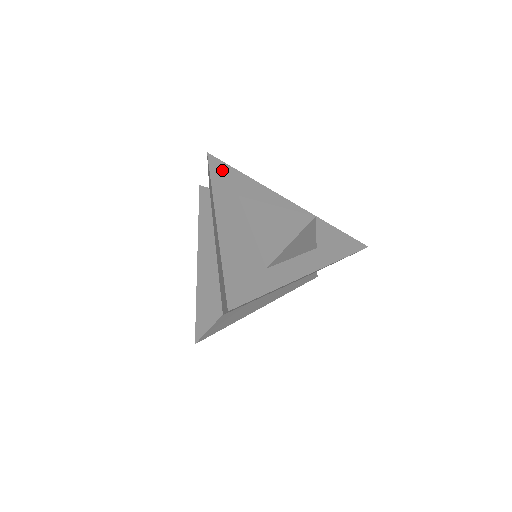
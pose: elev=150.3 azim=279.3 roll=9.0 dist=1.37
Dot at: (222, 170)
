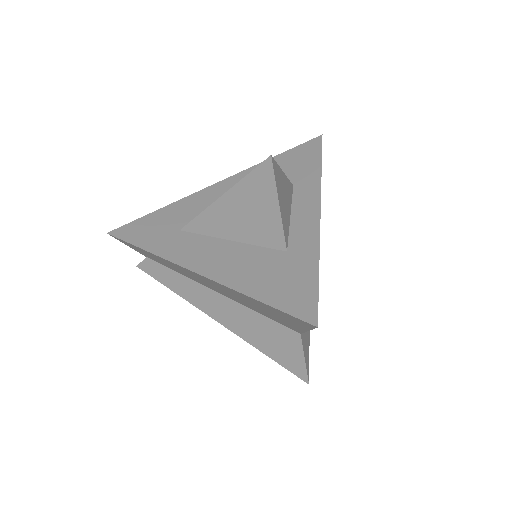
Dot at: (138, 230)
